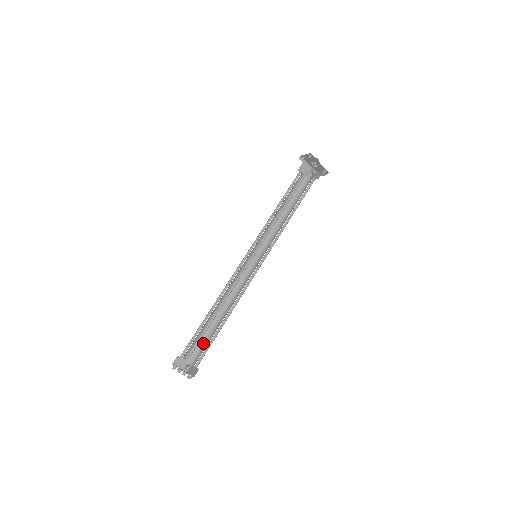
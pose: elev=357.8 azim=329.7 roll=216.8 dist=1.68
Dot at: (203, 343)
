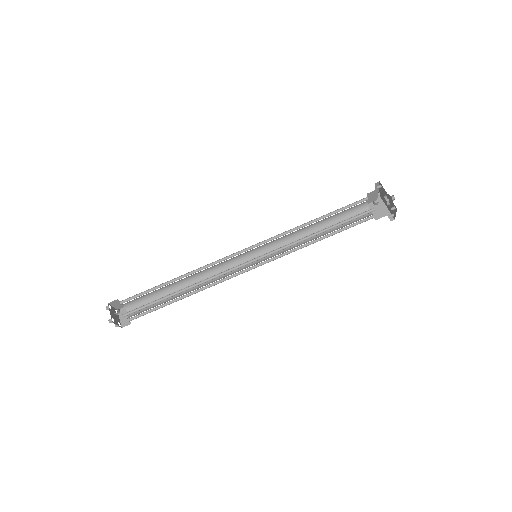
Dot at: occluded
